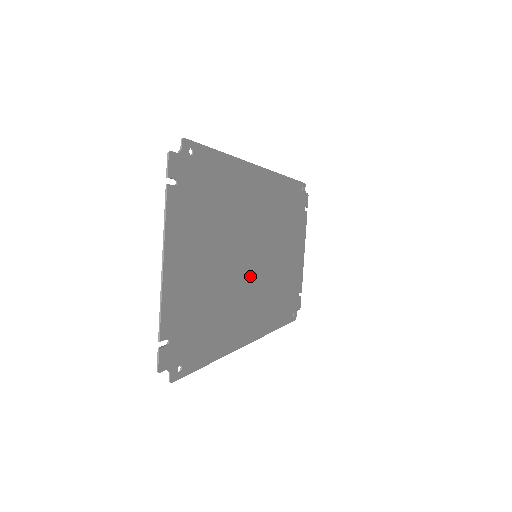
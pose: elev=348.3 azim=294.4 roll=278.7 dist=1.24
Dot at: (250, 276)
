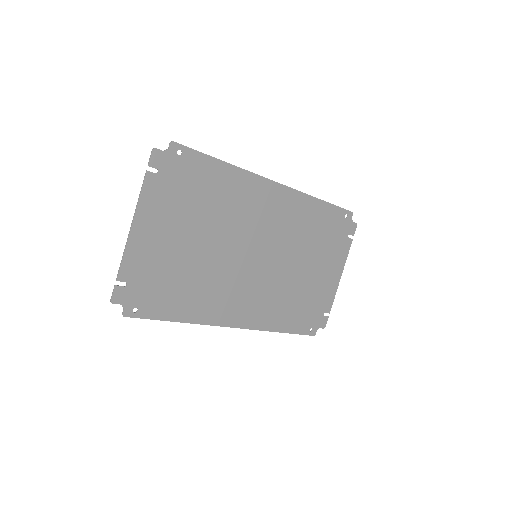
Dot at: (244, 270)
